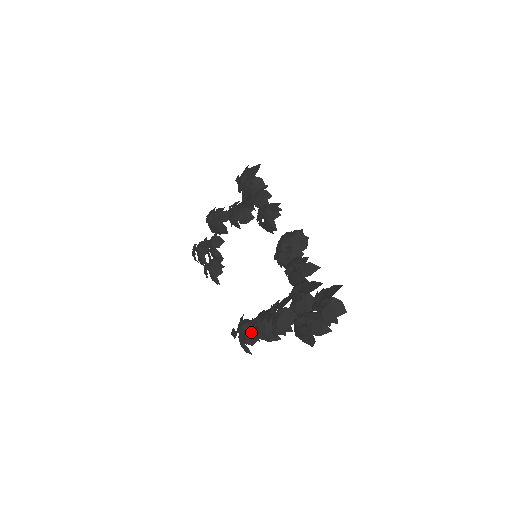
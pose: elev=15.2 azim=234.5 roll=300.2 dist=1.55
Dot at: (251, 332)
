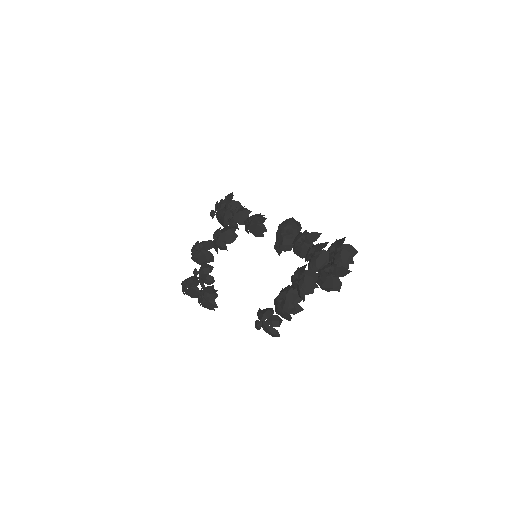
Dot at: (279, 308)
